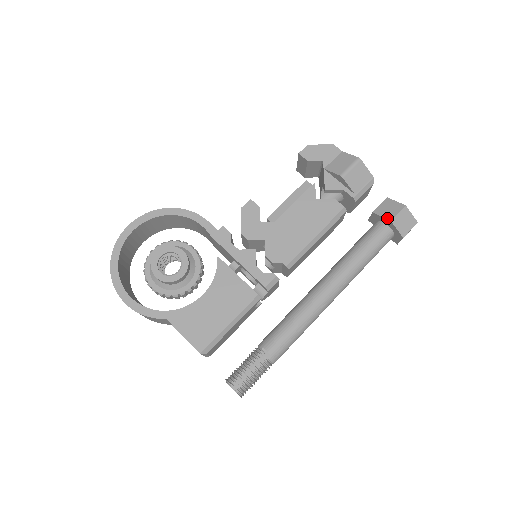
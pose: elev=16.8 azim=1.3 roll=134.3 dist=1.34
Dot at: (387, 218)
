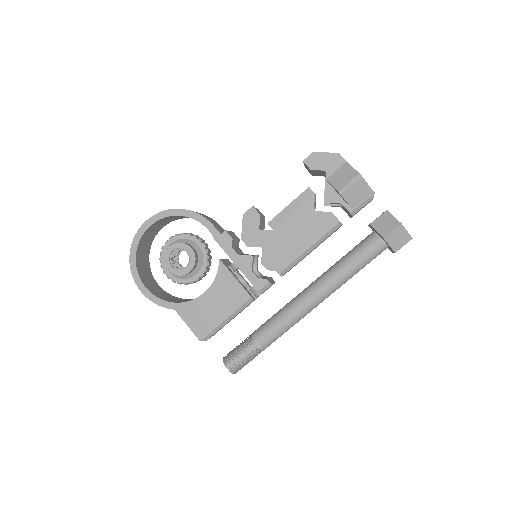
Dot at: (381, 234)
